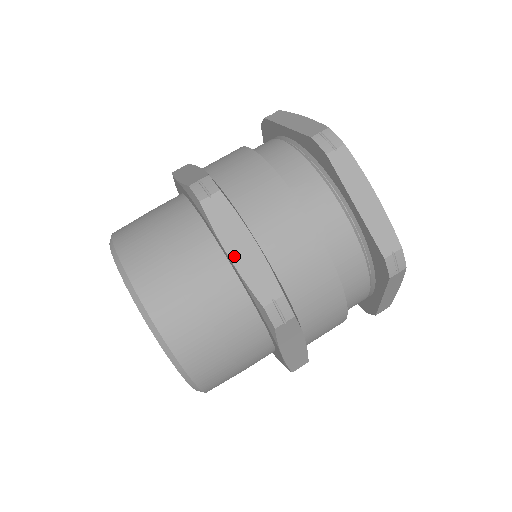
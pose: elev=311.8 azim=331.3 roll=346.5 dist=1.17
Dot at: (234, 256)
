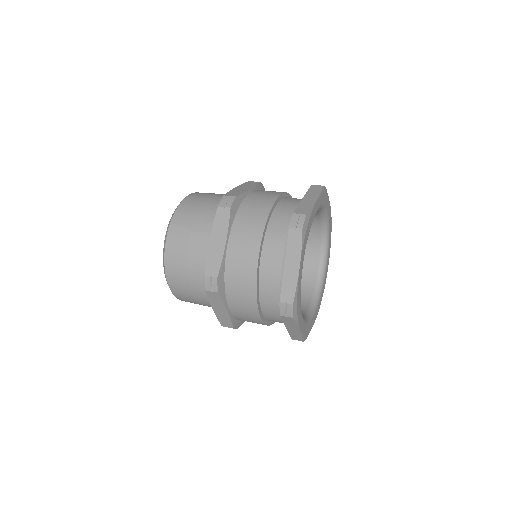
Dot at: (212, 243)
